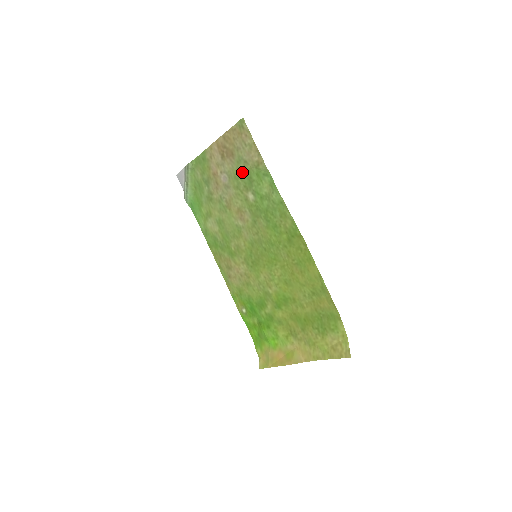
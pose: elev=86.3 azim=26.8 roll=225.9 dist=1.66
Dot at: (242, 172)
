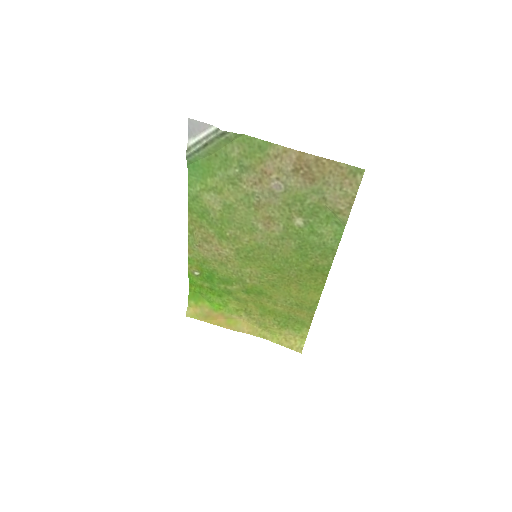
Dot at: (310, 201)
